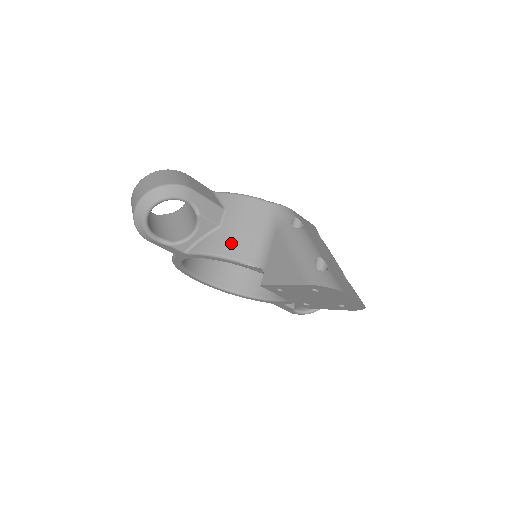
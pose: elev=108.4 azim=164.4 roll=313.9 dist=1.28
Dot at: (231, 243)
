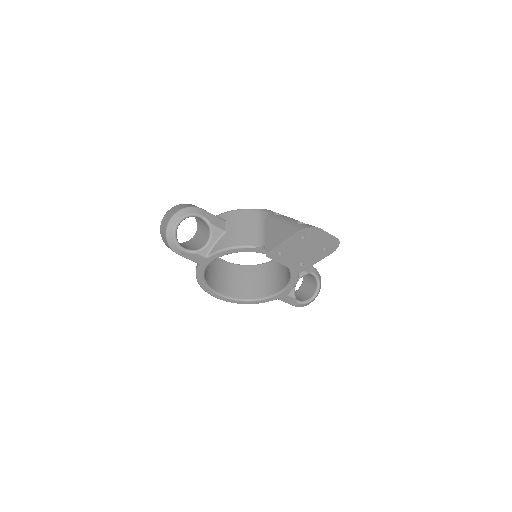
Dot at: (237, 238)
